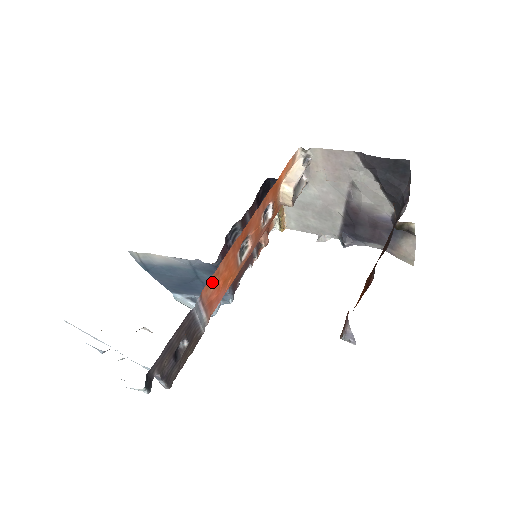
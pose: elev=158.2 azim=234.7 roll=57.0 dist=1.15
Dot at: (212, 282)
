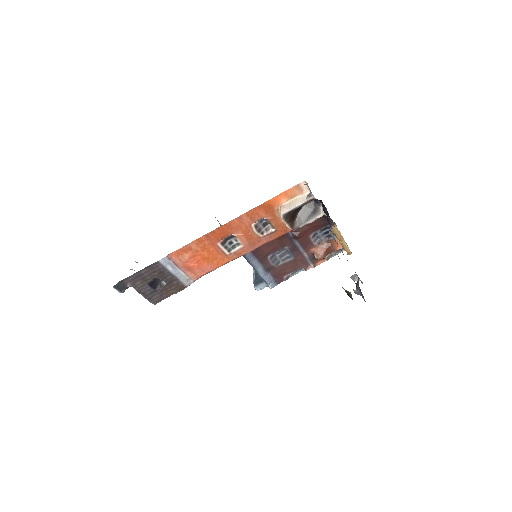
Dot at: (184, 253)
